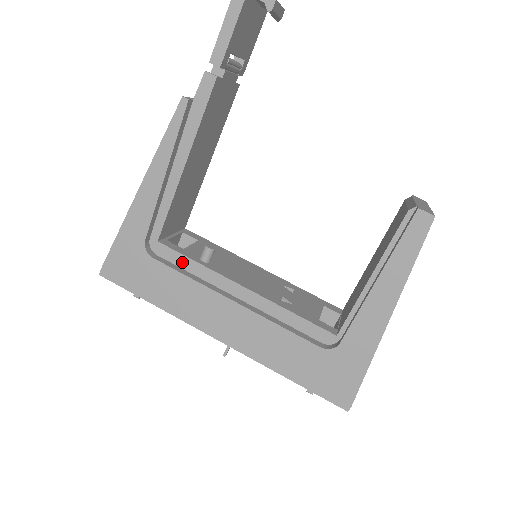
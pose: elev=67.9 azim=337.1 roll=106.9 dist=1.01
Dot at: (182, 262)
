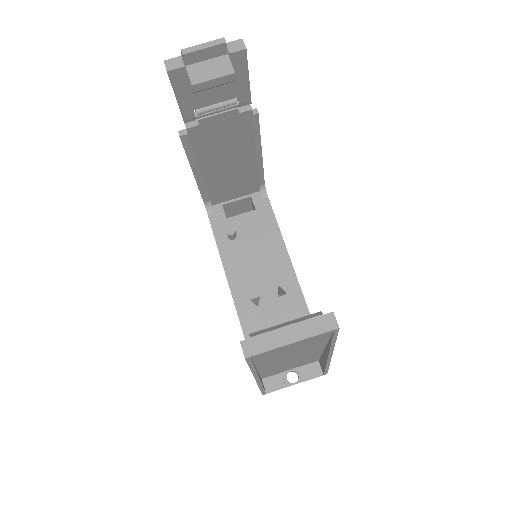
Dot at: (219, 229)
